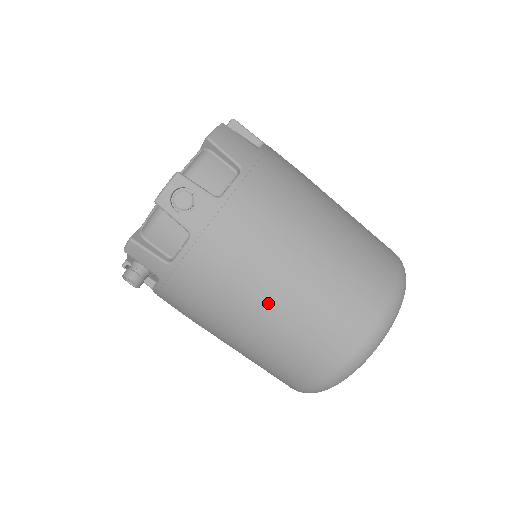
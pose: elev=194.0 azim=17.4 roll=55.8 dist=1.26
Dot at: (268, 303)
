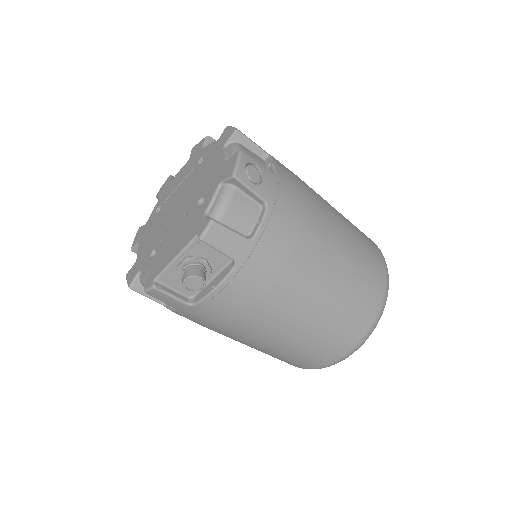
Dot at: (331, 258)
